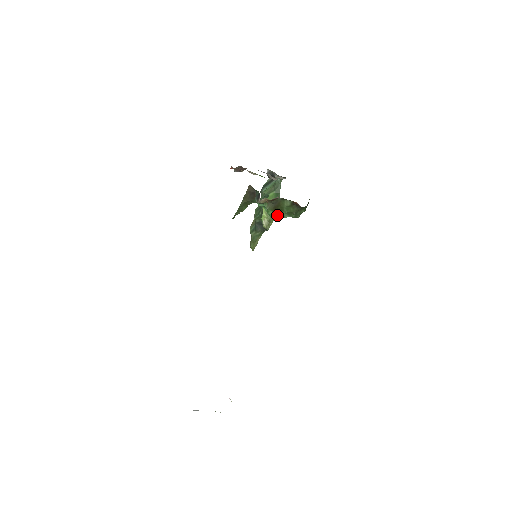
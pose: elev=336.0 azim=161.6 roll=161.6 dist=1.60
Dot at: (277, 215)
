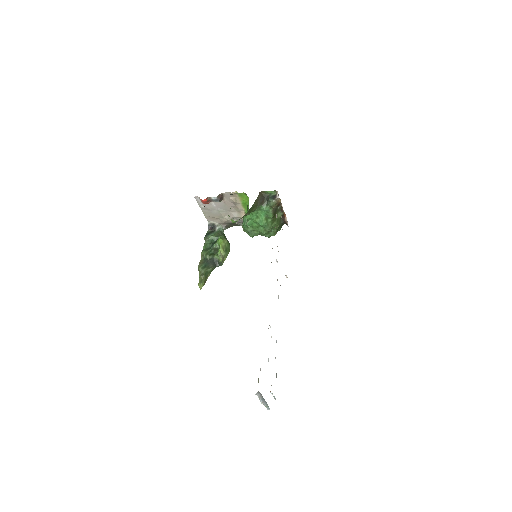
Dot at: (269, 225)
